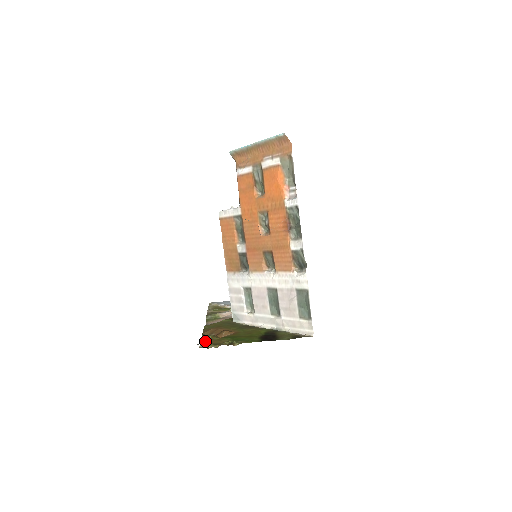
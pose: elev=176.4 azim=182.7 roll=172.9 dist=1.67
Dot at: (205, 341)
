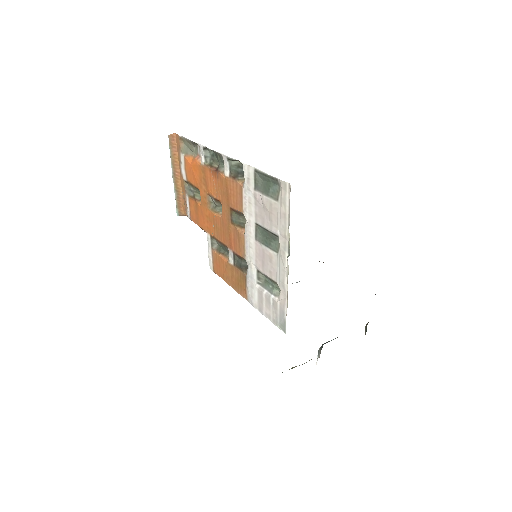
Dot at: occluded
